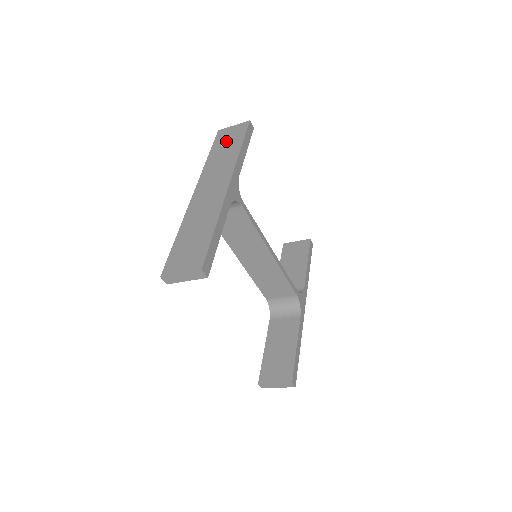
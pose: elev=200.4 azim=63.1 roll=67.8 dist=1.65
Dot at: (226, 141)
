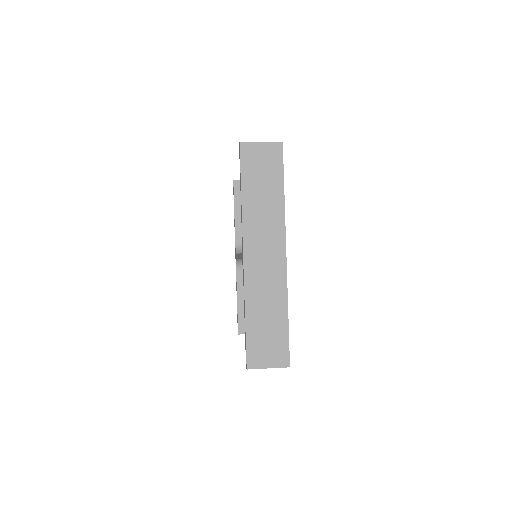
Dot at: (260, 173)
